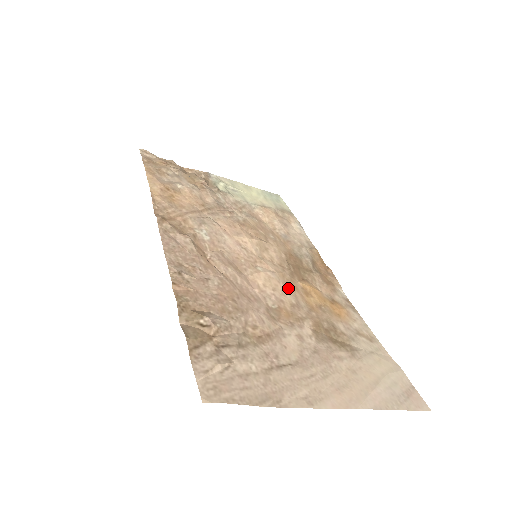
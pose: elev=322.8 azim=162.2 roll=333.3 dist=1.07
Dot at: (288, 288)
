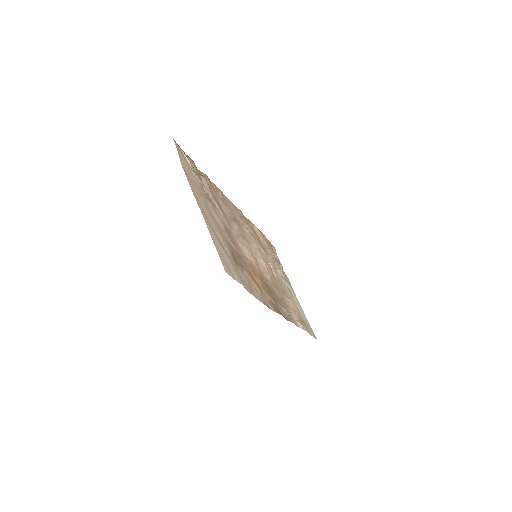
Dot at: (249, 260)
